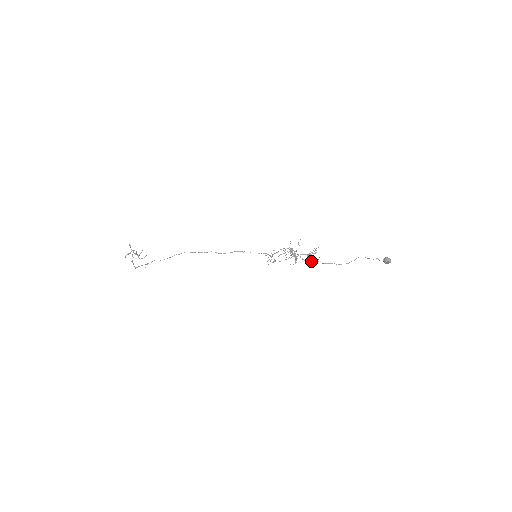
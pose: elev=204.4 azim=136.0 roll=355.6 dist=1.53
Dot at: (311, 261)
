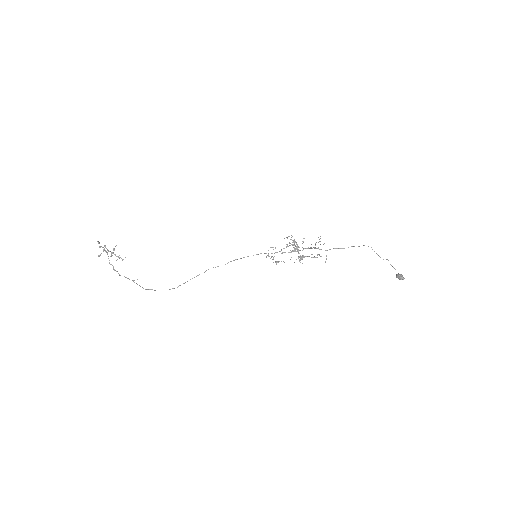
Dot at: (317, 257)
